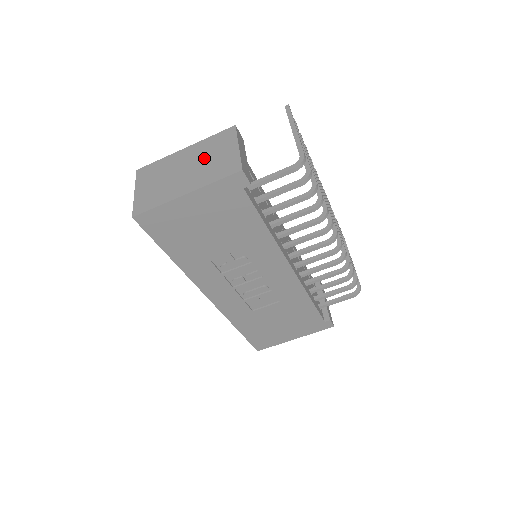
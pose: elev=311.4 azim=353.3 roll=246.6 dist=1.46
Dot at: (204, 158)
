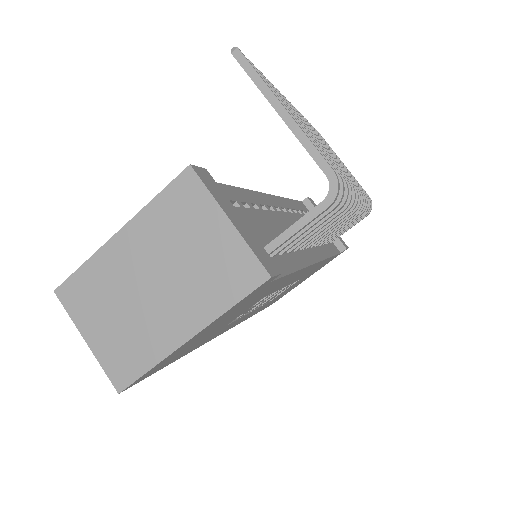
Dot at: (174, 255)
